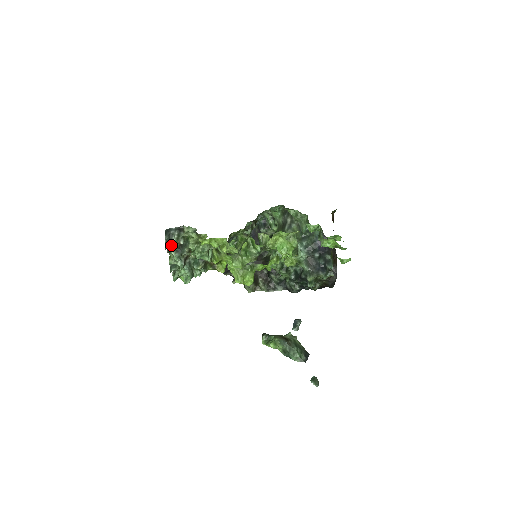
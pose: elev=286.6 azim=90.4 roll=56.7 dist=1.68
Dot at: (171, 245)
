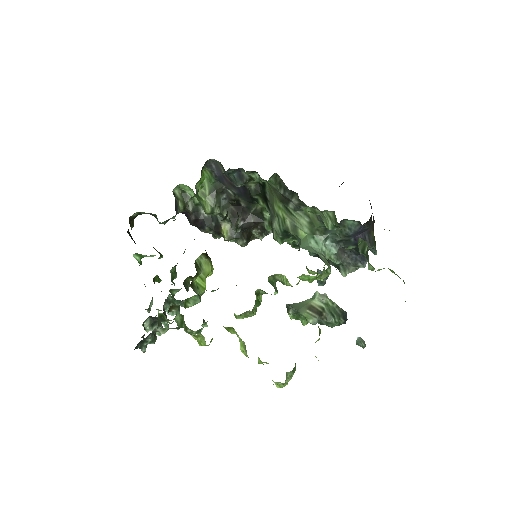
Dot at: occluded
